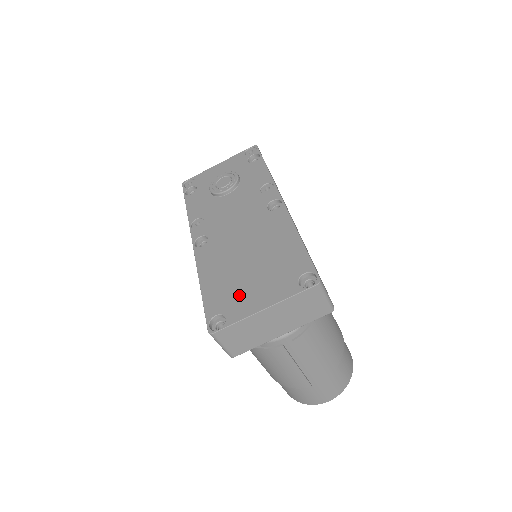
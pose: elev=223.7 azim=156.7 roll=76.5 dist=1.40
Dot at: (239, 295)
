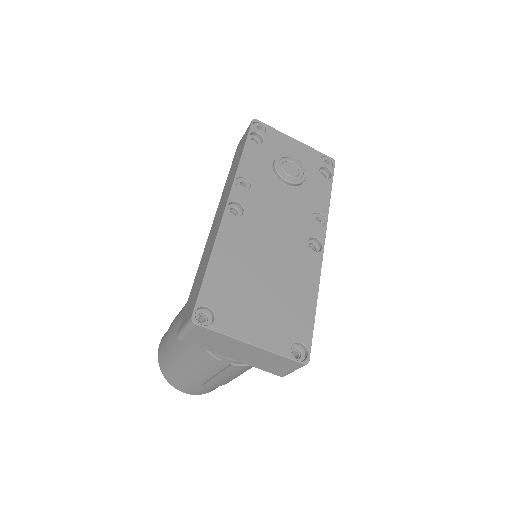
Dot at: (239, 307)
